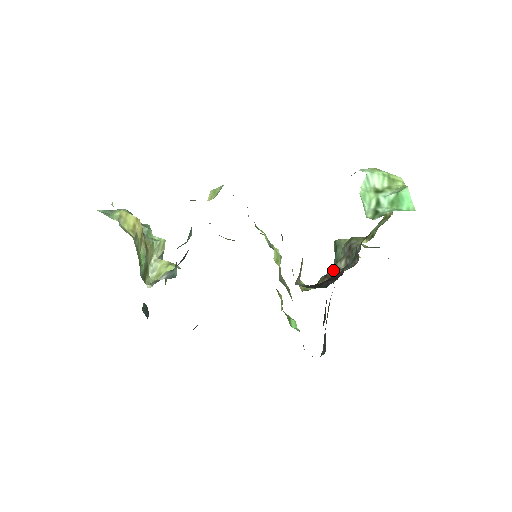
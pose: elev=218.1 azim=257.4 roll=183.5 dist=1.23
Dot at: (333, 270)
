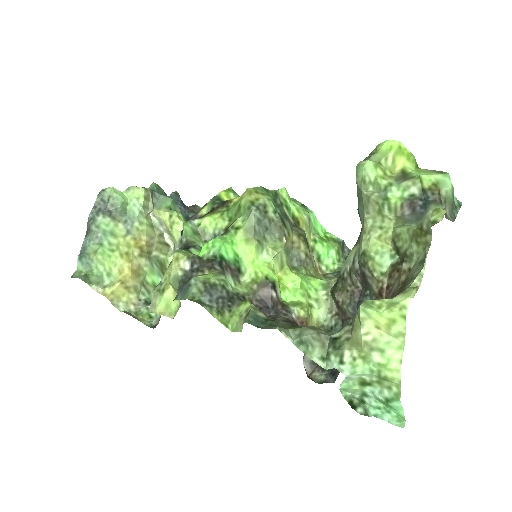
Dot at: (348, 281)
